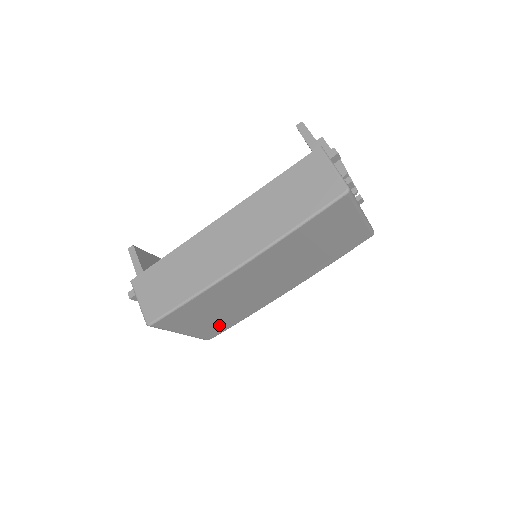
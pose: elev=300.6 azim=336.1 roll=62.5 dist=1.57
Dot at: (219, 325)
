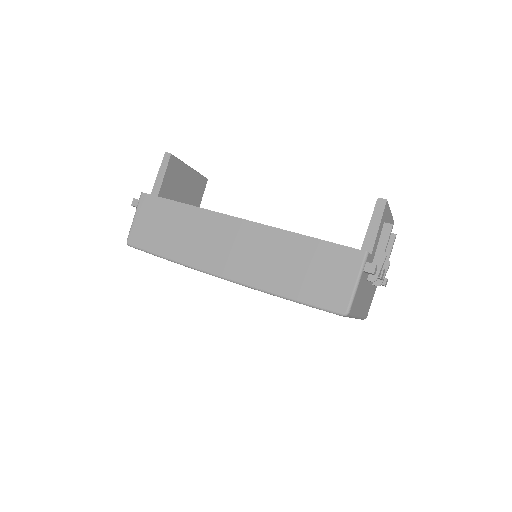
Dot at: occluded
